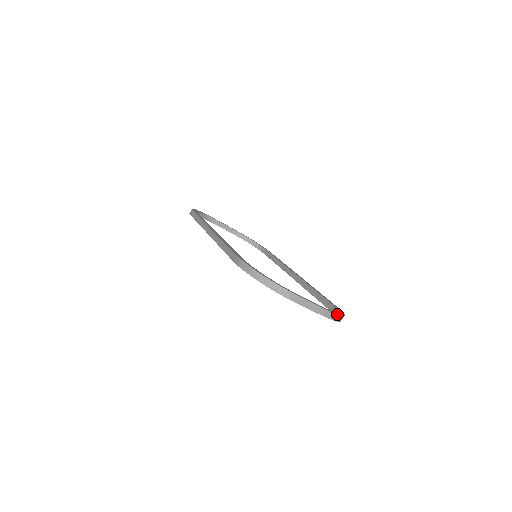
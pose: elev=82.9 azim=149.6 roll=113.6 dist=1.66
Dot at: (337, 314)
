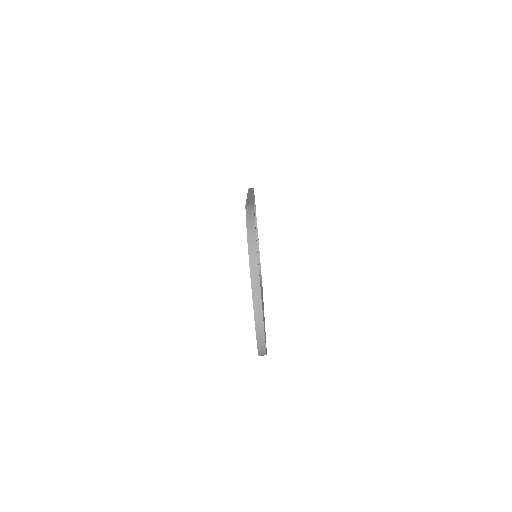
Dot at: occluded
